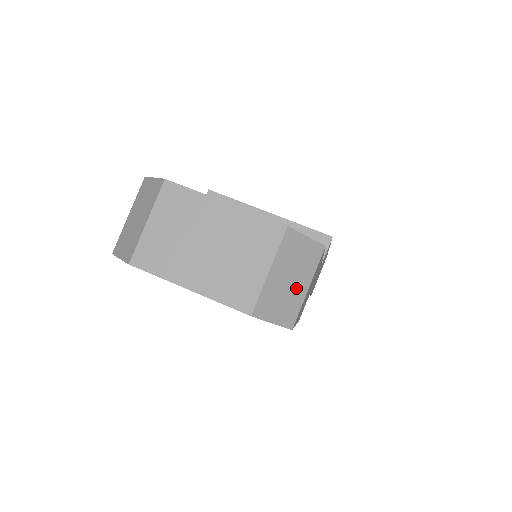
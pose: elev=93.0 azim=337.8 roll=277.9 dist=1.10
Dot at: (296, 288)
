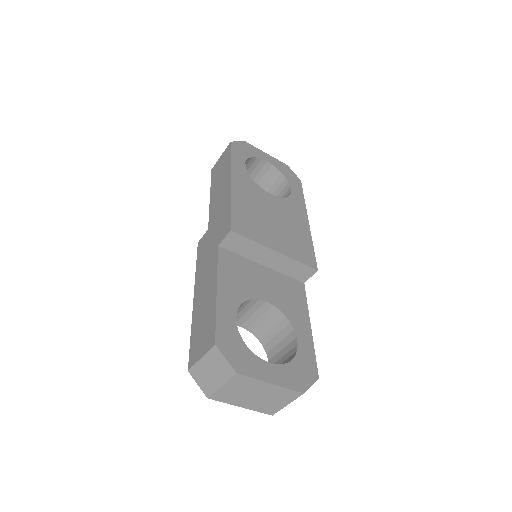
Dot at: occluded
